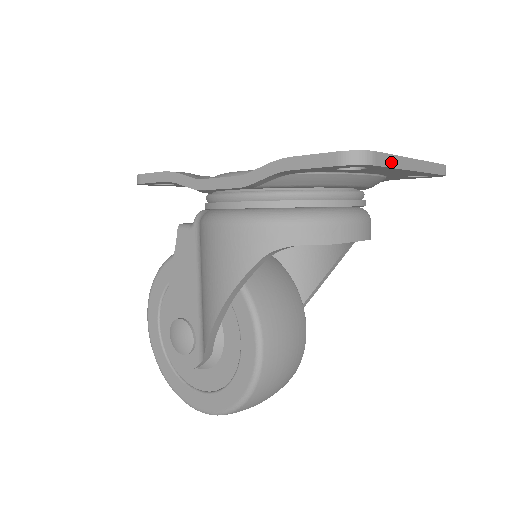
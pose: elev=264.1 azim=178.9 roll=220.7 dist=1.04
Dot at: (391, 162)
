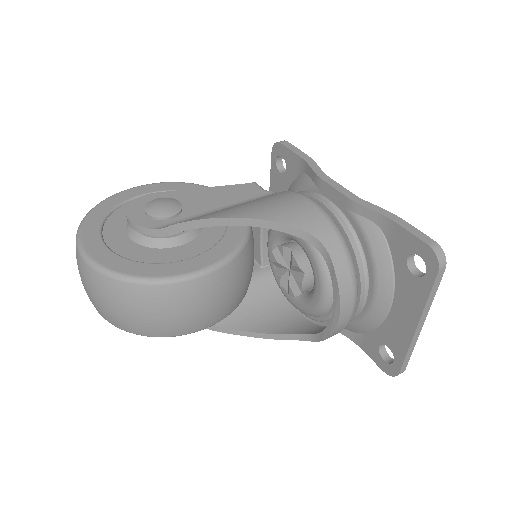
Dot at: (433, 293)
